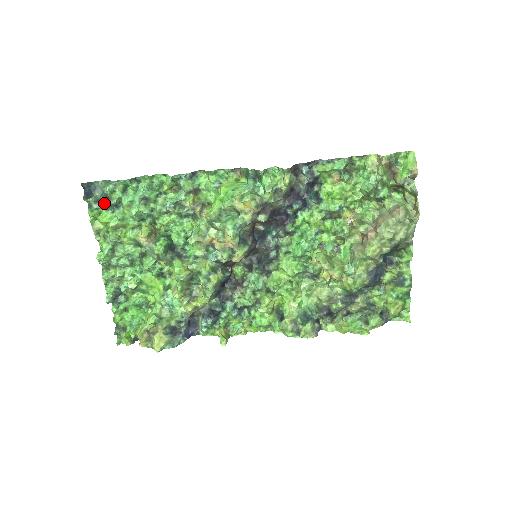
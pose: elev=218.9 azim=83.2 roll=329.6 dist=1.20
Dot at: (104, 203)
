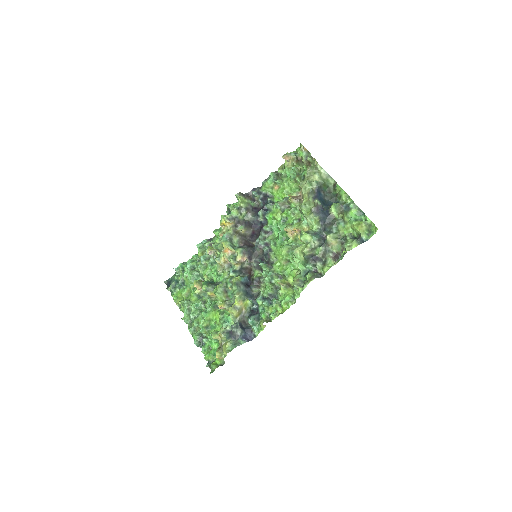
Dot at: (176, 285)
